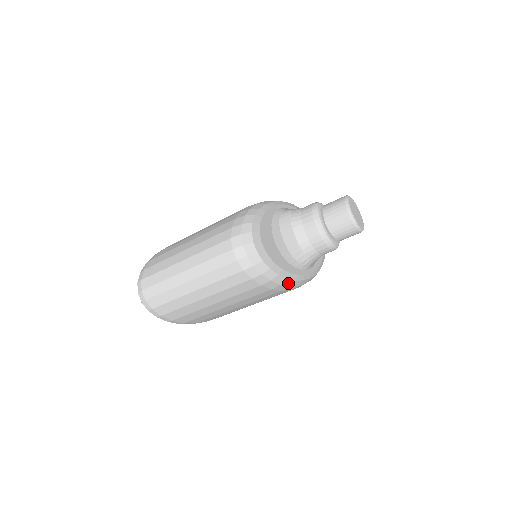
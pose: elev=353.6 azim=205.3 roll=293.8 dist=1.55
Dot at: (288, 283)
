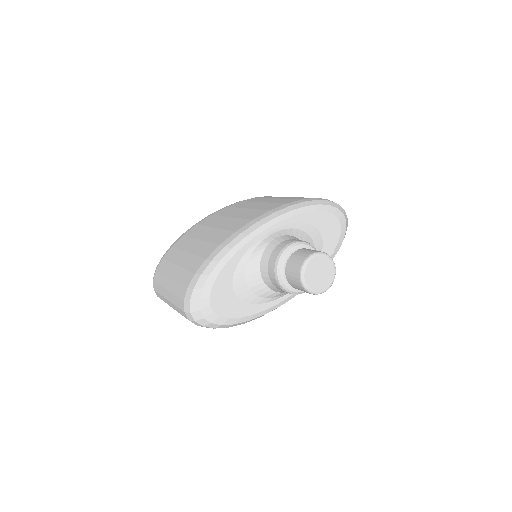
Dot at: occluded
